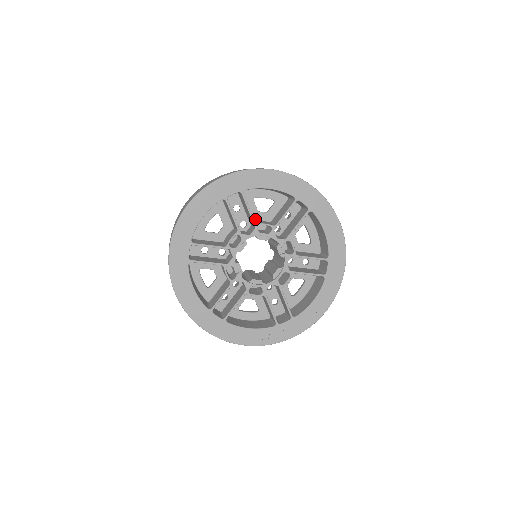
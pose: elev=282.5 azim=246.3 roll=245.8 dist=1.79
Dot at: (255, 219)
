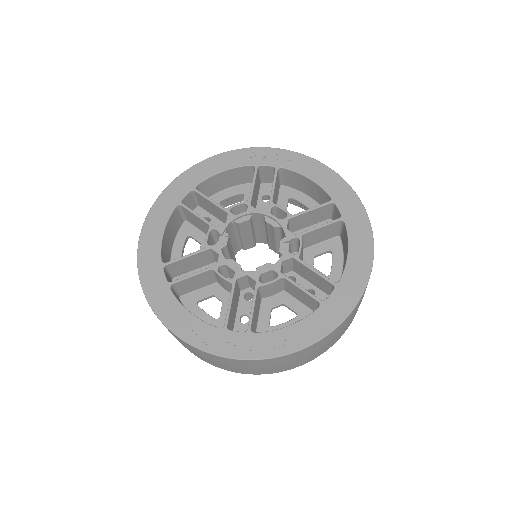
Dot at: occluded
